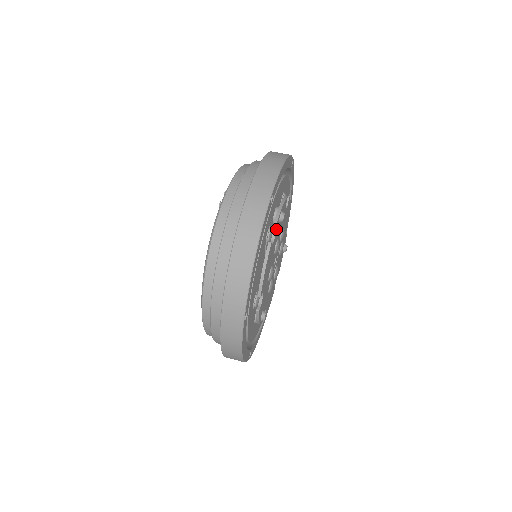
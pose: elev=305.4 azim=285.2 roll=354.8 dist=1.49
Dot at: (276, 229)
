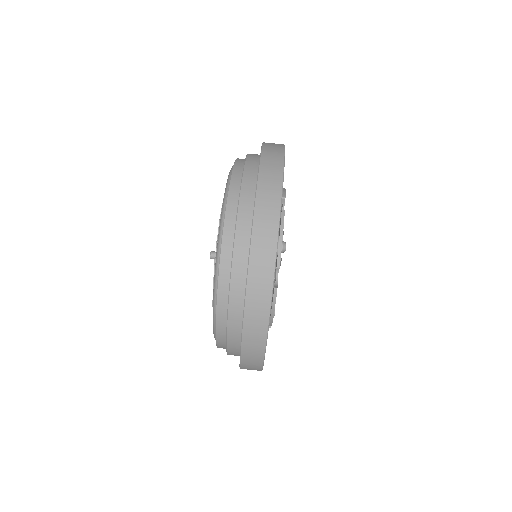
Dot at: occluded
